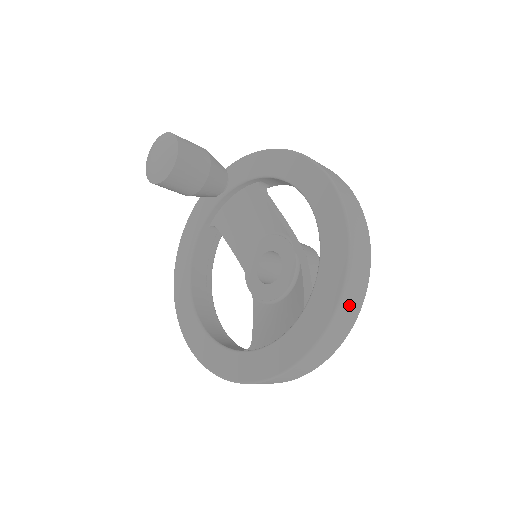
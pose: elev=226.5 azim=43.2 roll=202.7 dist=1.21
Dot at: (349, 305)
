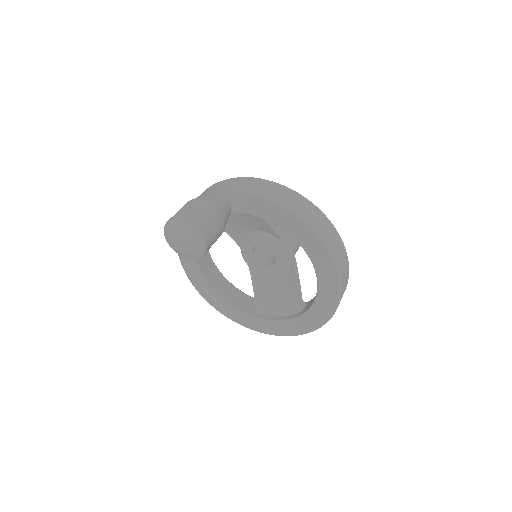
Dot at: occluded
